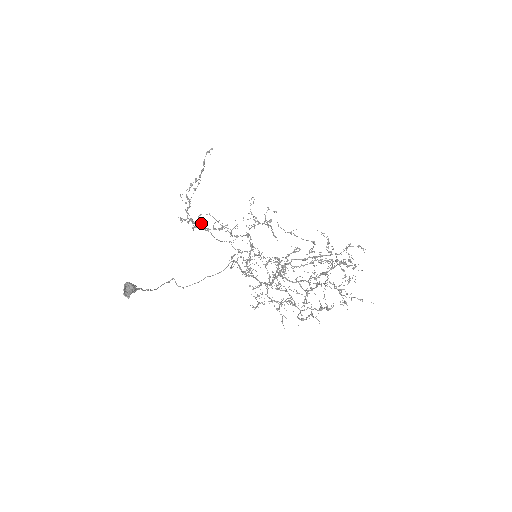
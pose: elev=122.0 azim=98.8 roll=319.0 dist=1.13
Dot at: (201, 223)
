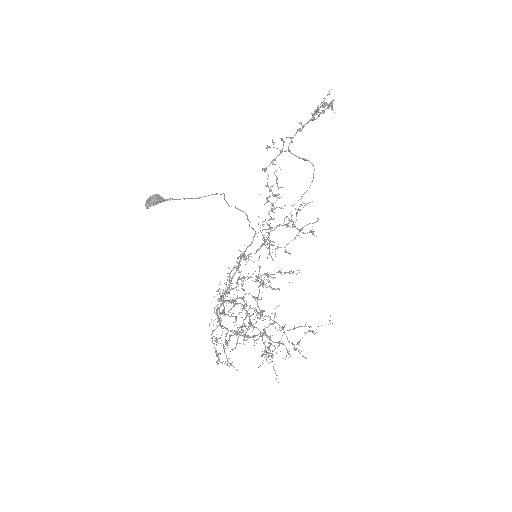
Dot at: occluded
